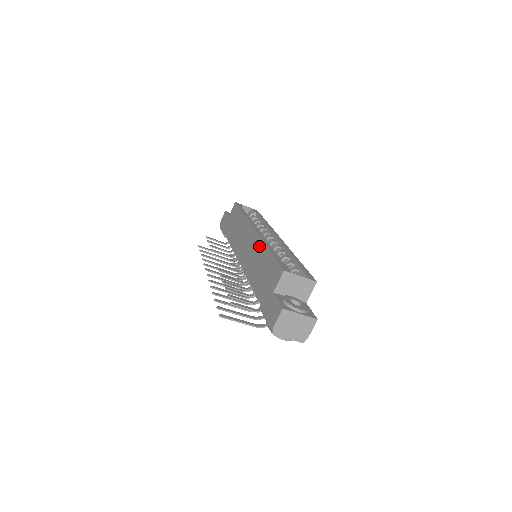
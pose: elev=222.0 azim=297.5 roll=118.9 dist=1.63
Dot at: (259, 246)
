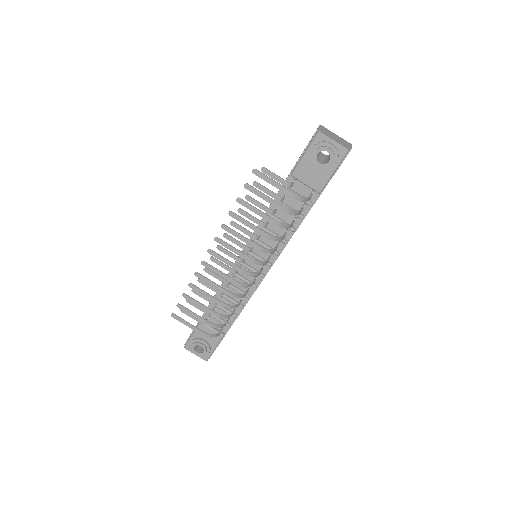
Dot at: occluded
